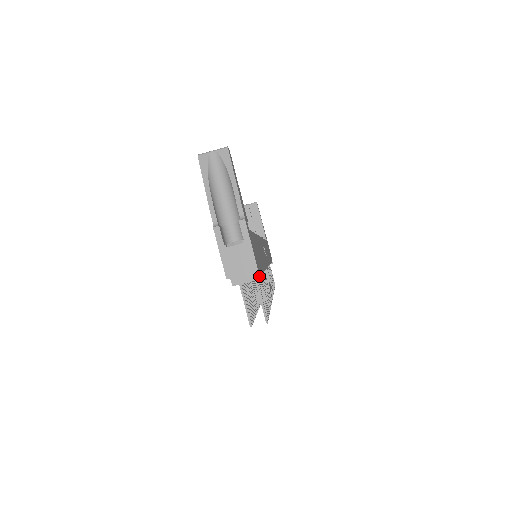
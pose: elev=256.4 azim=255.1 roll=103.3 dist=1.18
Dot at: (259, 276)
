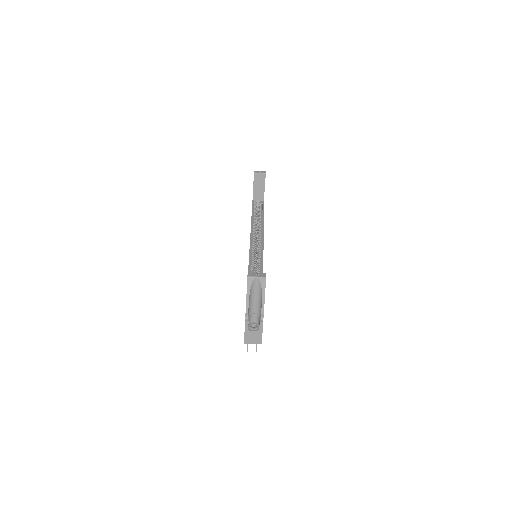
Dot at: occluded
